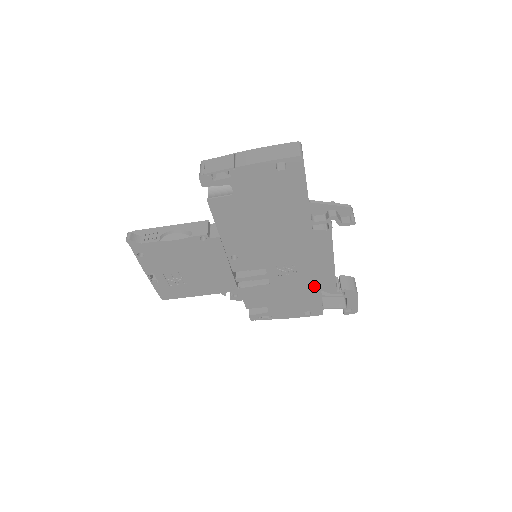
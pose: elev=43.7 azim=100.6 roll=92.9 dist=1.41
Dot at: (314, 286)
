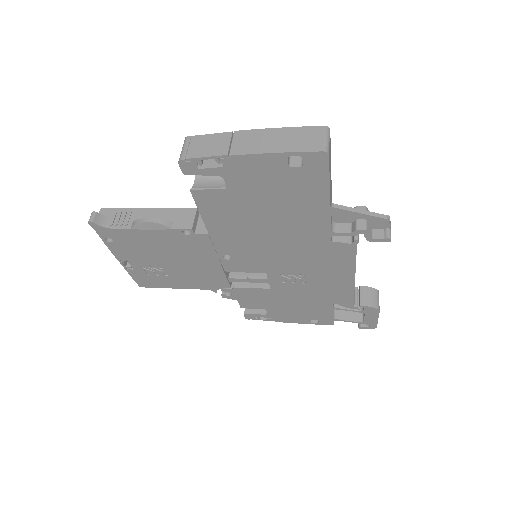
Dot at: (326, 297)
